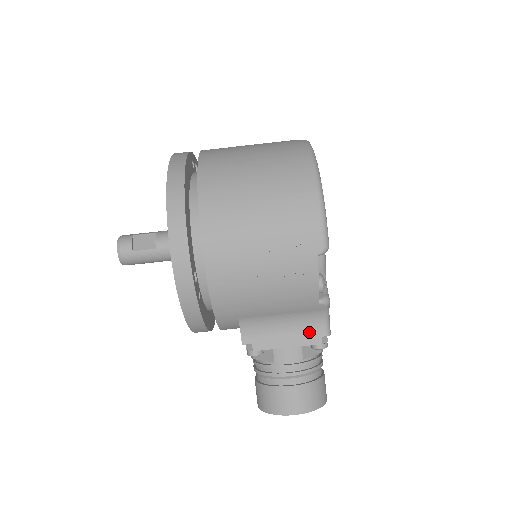
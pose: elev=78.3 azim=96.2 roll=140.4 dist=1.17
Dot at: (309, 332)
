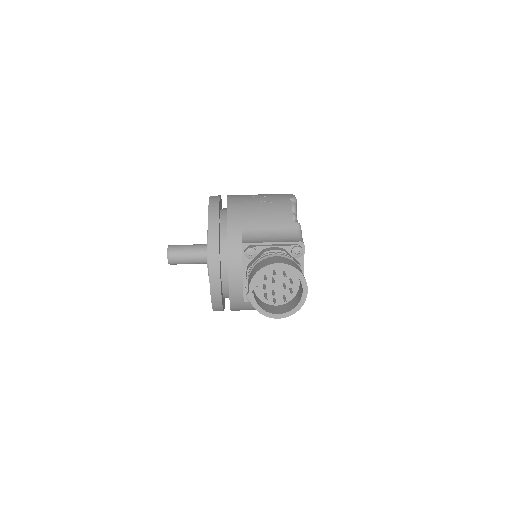
Dot at: (289, 241)
